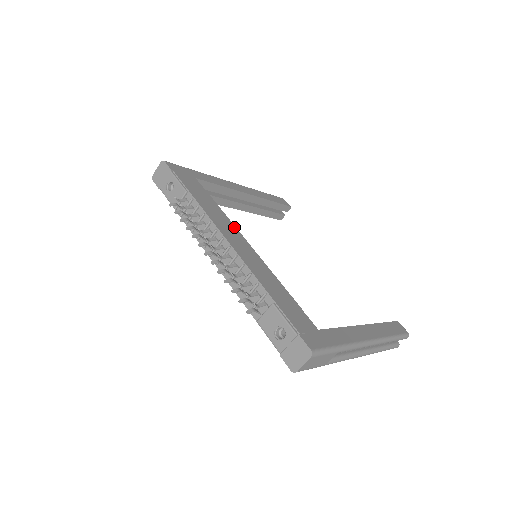
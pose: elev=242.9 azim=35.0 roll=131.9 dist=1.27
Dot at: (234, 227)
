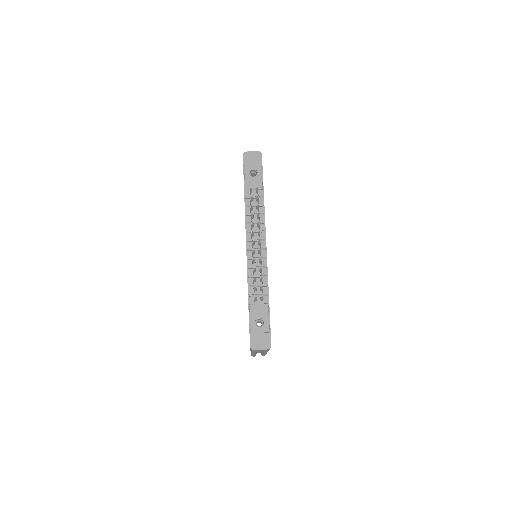
Dot at: occluded
